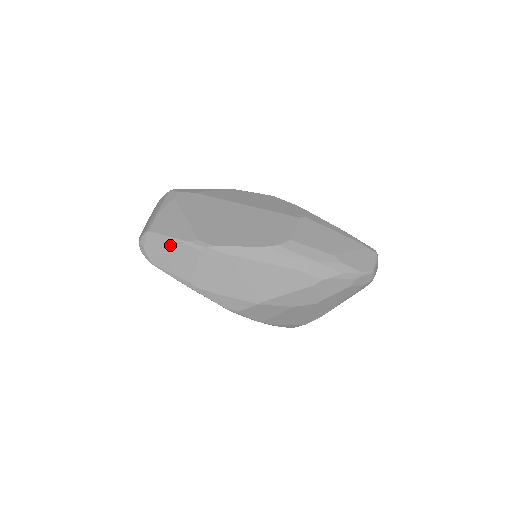
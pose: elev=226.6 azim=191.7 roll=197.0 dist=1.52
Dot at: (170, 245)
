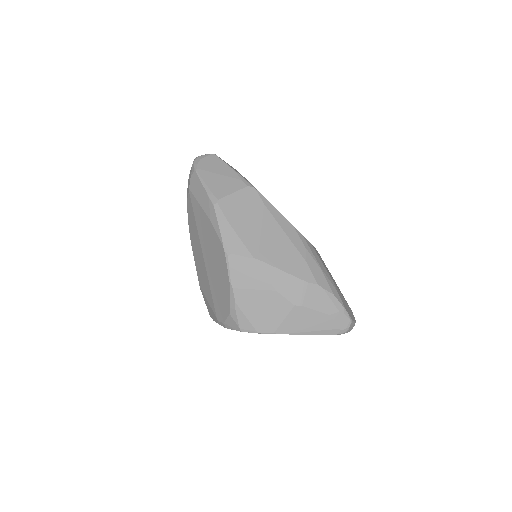
Dot at: (225, 170)
